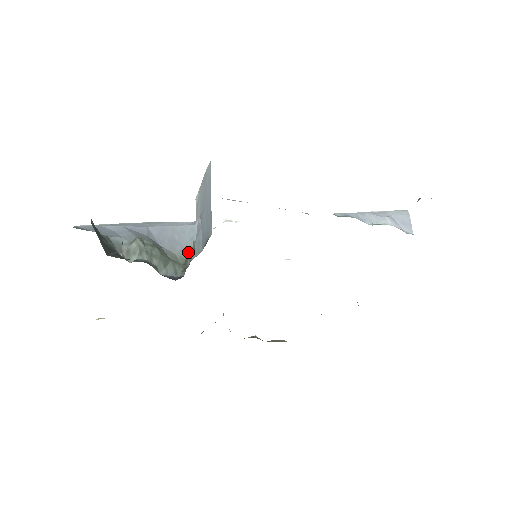
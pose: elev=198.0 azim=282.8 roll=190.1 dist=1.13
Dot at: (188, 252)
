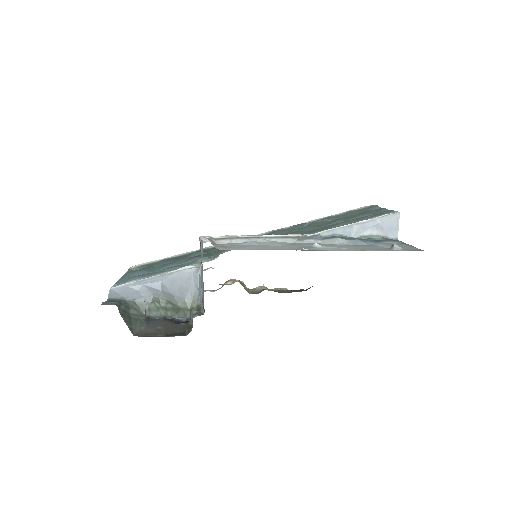
Dot at: (194, 297)
